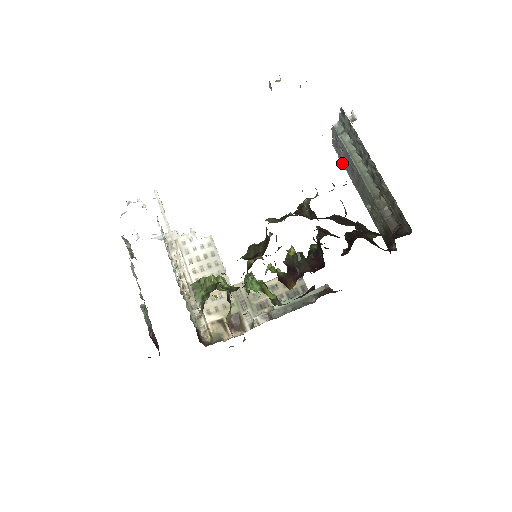
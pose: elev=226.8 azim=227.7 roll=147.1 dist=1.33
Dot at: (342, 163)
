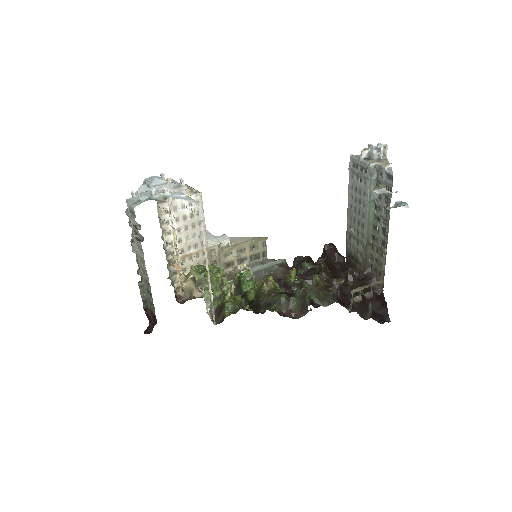
Dot at: (349, 177)
